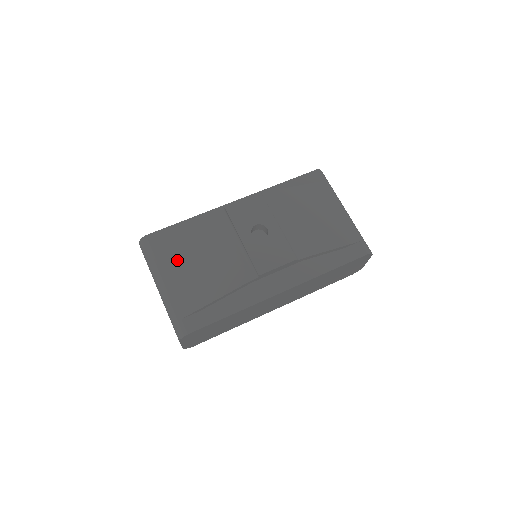
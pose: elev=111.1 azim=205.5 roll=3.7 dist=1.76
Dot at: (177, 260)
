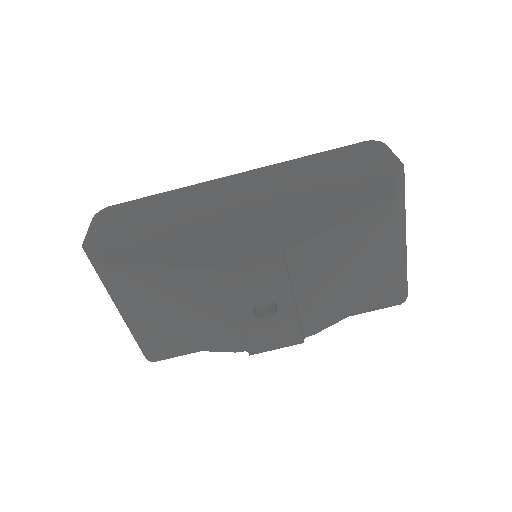
Dot at: (142, 298)
